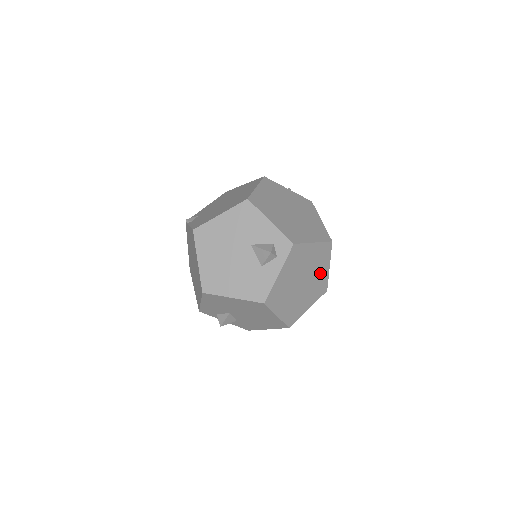
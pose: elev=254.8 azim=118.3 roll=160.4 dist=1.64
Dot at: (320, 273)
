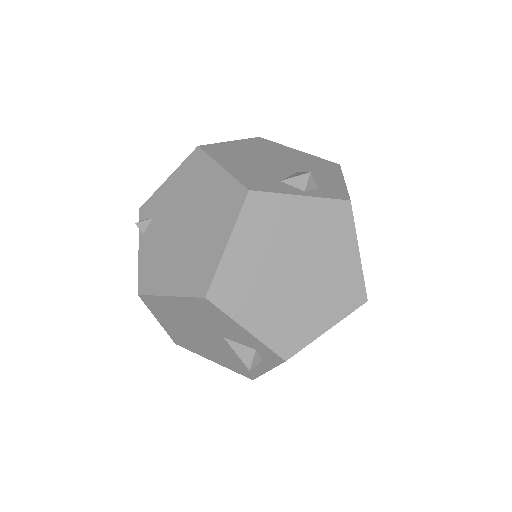
Dot at: occluded
